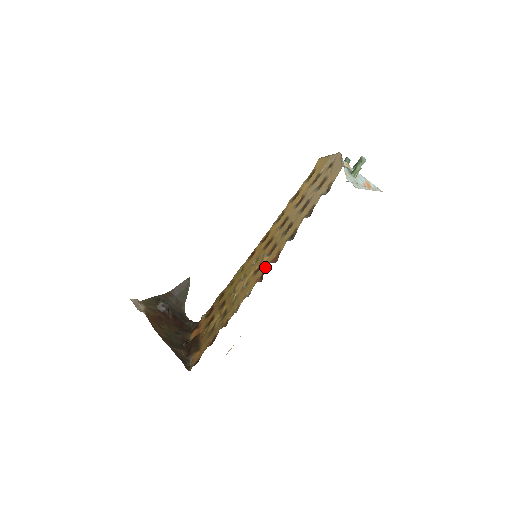
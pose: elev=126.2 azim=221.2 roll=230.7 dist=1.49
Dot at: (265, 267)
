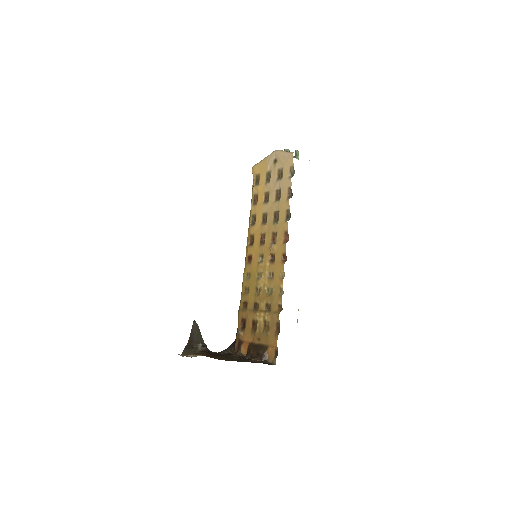
Dot at: (281, 250)
